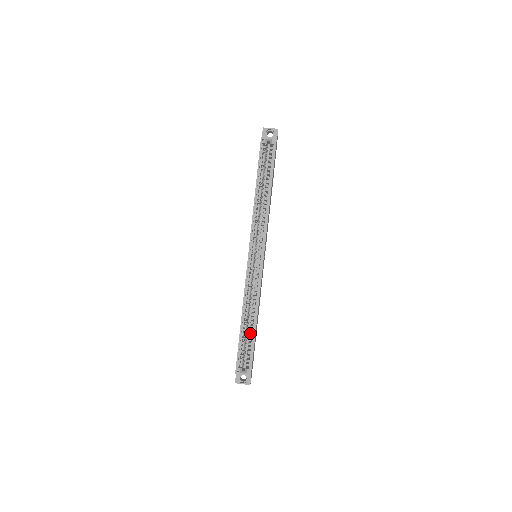
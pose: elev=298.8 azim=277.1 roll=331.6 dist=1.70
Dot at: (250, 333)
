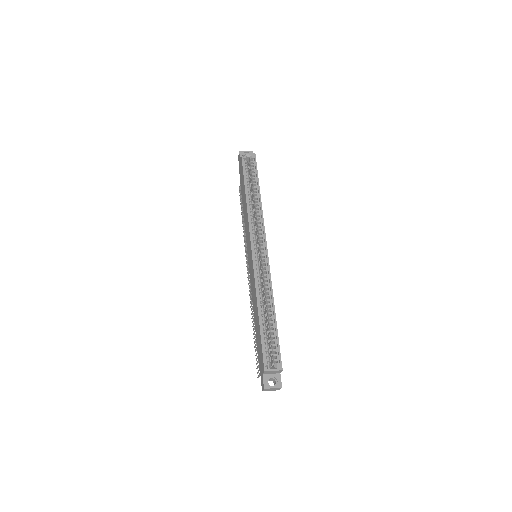
Dot at: (269, 327)
